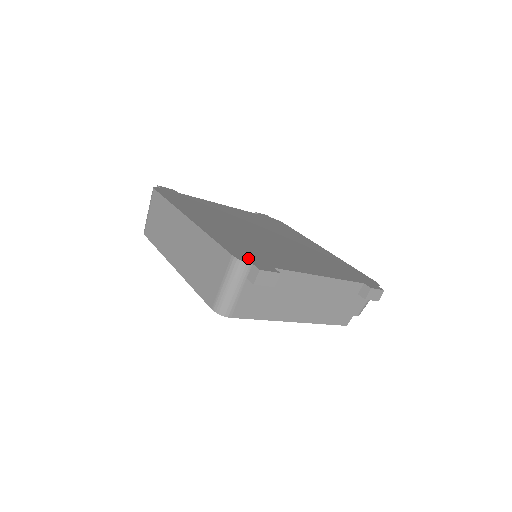
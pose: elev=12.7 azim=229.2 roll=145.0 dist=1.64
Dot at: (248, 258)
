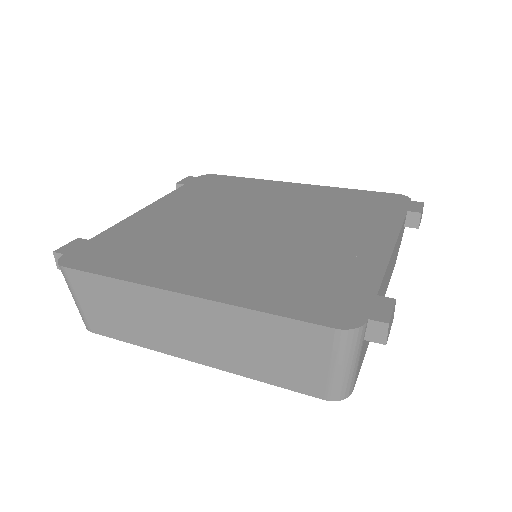
Dot at: (345, 310)
